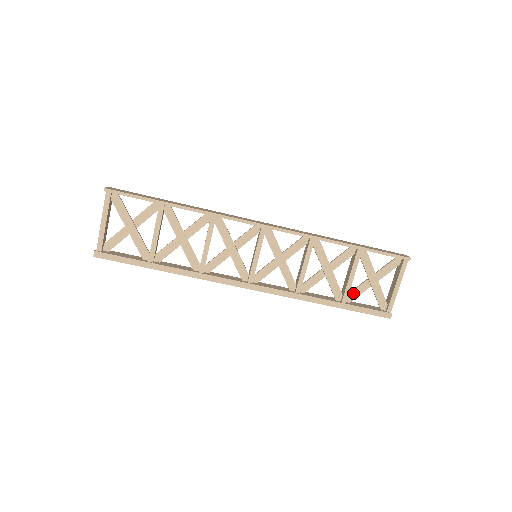
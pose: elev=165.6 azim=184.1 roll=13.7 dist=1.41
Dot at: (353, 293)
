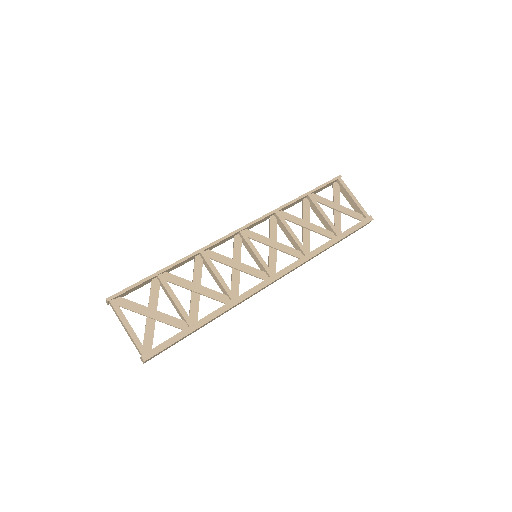
Dot at: (336, 226)
